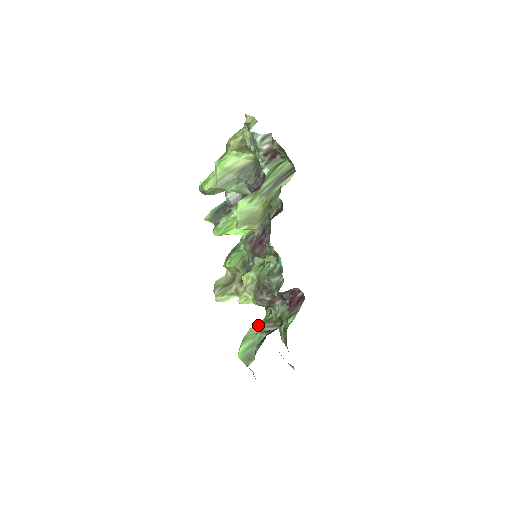
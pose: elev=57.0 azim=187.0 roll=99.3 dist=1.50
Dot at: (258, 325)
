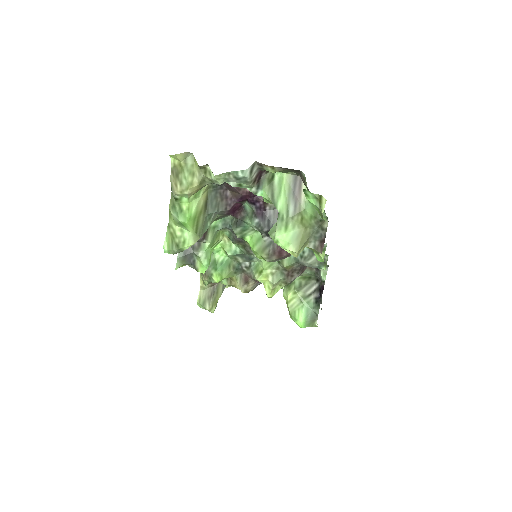
Dot at: (293, 296)
